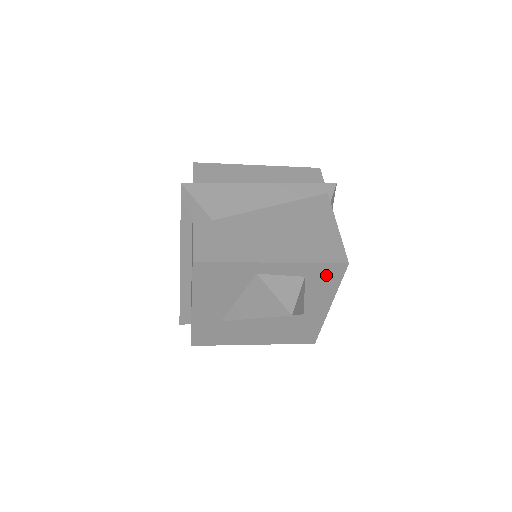
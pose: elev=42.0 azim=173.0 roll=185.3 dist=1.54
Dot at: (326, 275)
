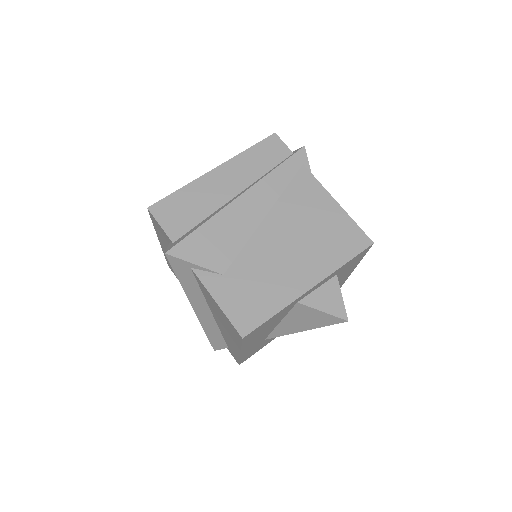
Dot at: (354, 261)
